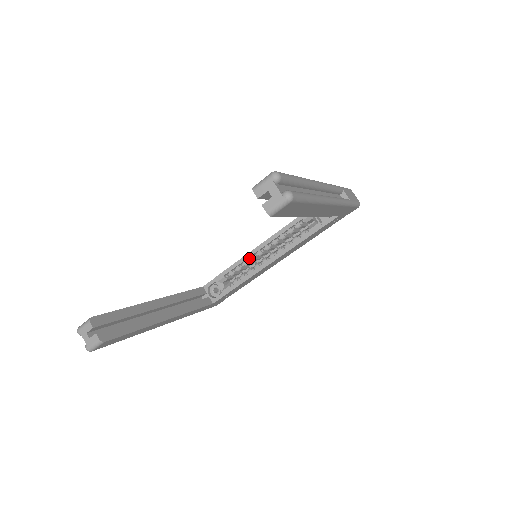
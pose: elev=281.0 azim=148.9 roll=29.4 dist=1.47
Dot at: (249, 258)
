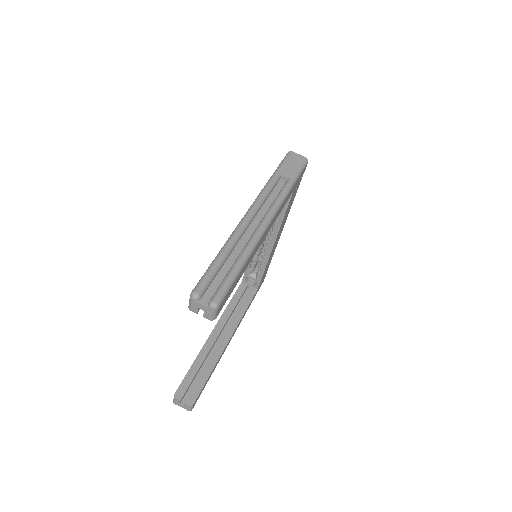
Dot at: occluded
